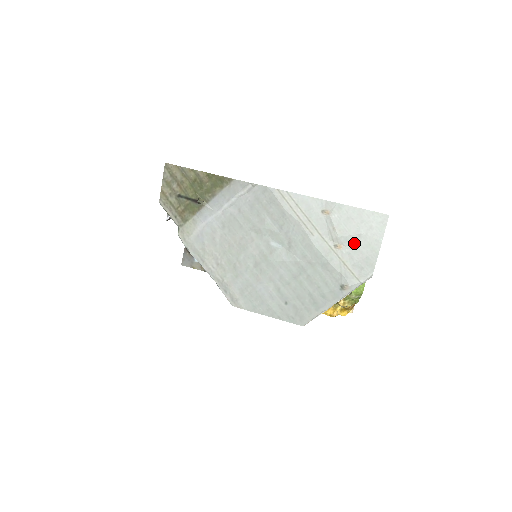
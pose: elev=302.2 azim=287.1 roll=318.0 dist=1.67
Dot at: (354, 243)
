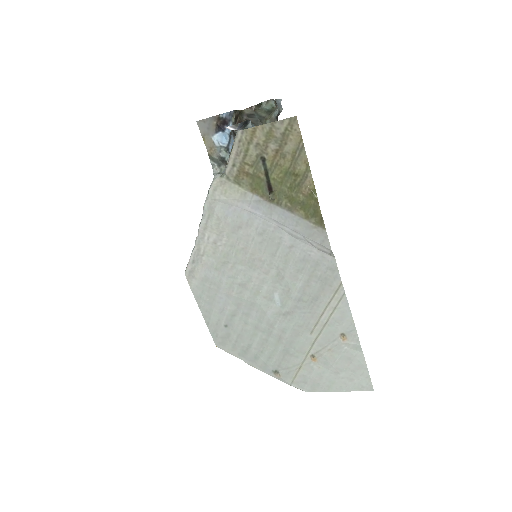
Dot at: (326, 370)
